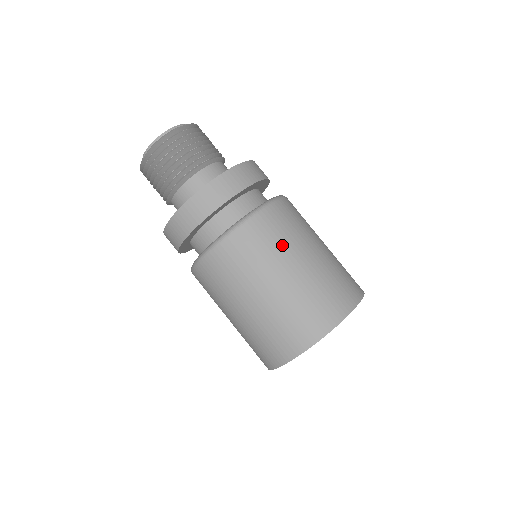
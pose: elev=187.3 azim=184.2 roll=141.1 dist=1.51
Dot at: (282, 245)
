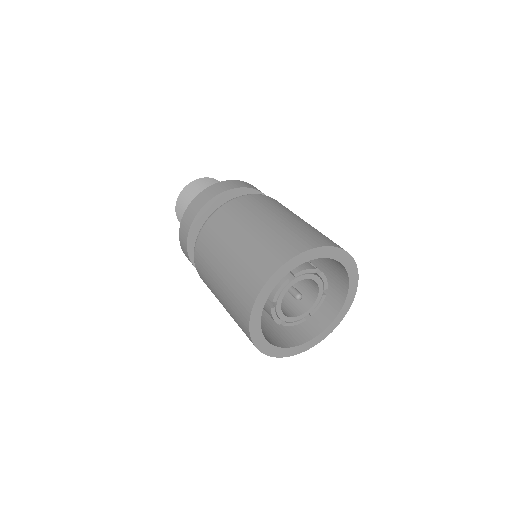
Dot at: (228, 229)
